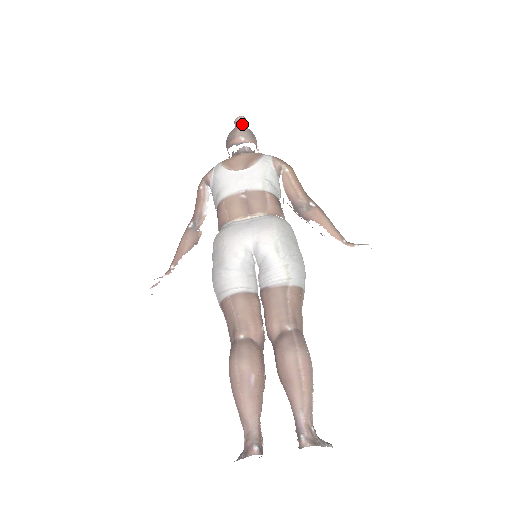
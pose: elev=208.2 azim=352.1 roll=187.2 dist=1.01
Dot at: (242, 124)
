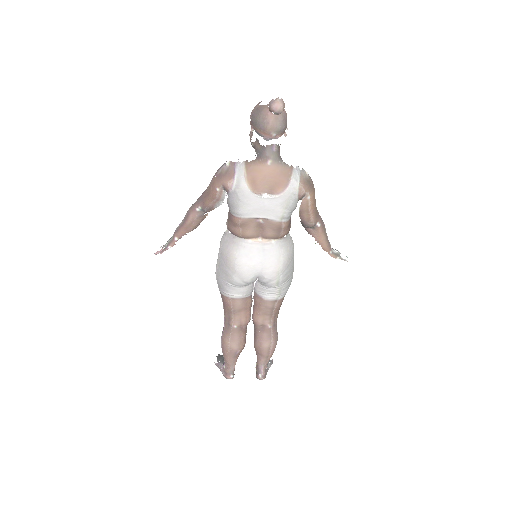
Dot at: (278, 114)
